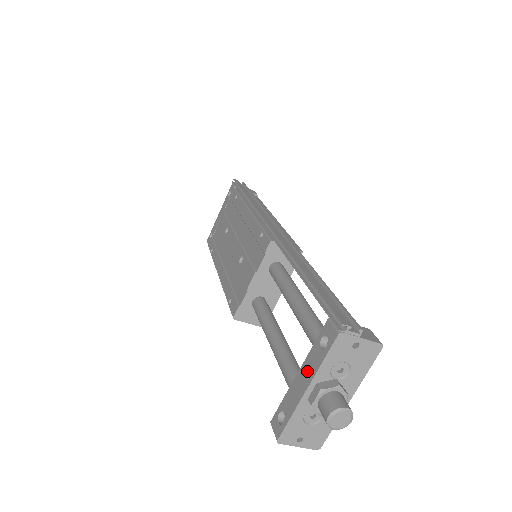
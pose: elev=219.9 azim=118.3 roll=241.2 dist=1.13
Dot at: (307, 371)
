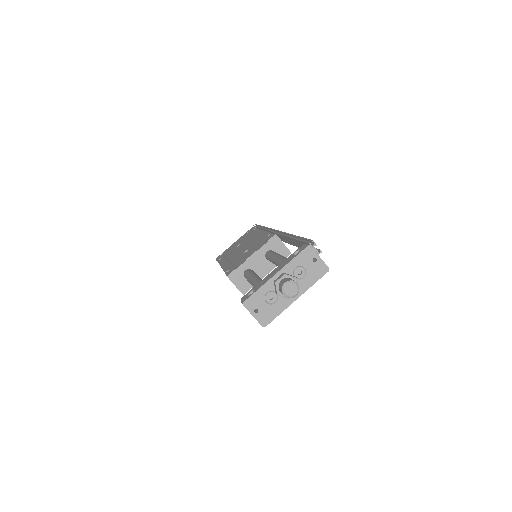
Dot at: (280, 267)
